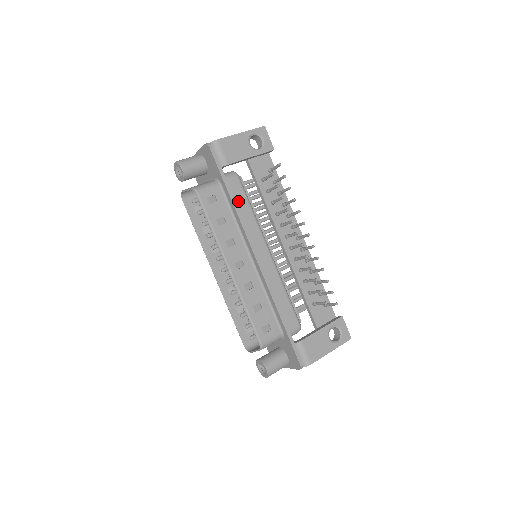
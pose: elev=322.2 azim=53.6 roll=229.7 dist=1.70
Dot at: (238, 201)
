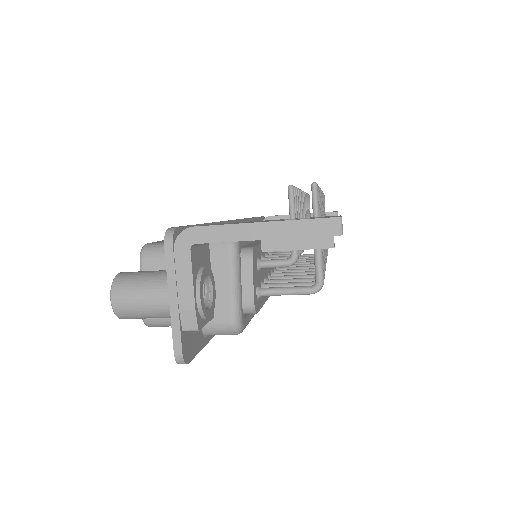
Dot at: occluded
